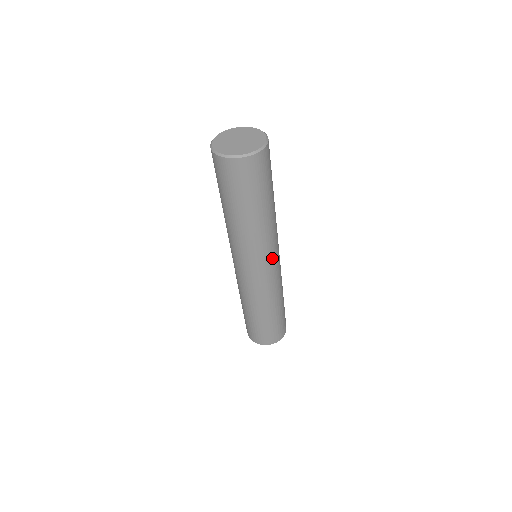
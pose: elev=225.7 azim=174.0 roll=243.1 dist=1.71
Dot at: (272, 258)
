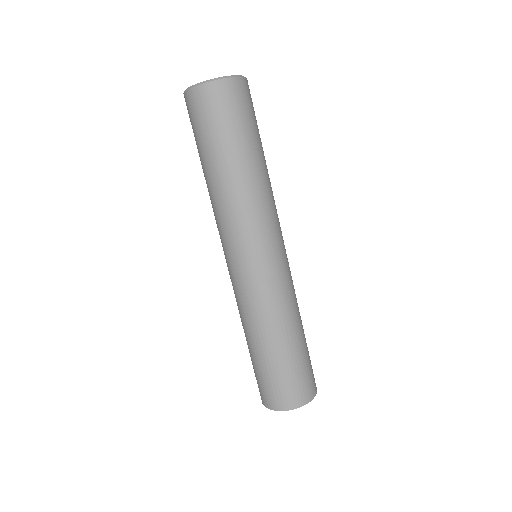
Dot at: (269, 243)
